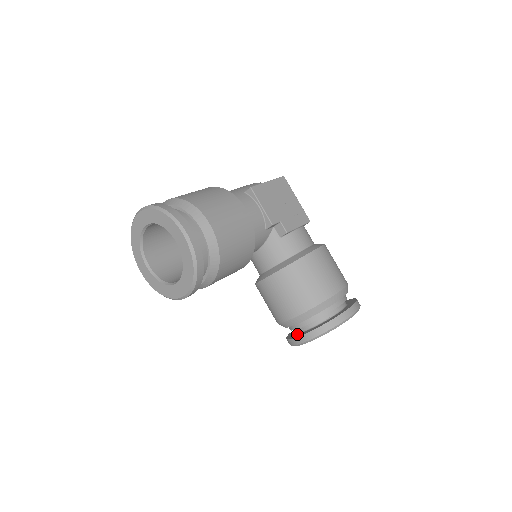
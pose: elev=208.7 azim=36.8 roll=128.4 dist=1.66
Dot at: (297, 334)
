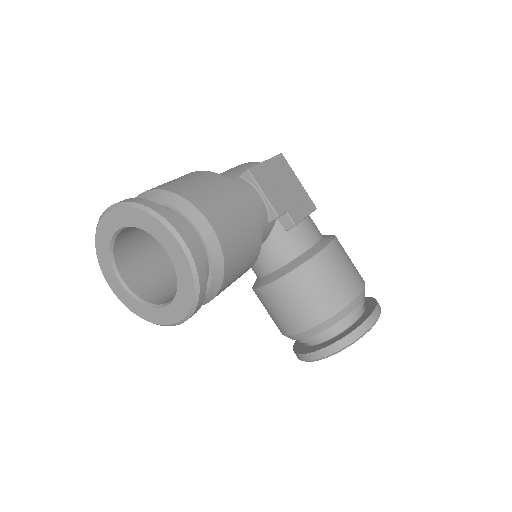
Dot at: (309, 347)
